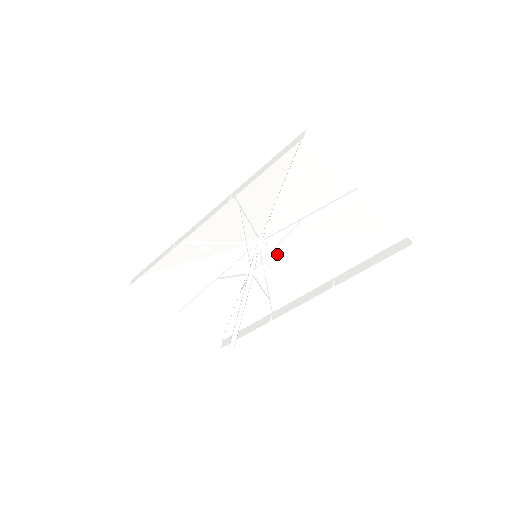
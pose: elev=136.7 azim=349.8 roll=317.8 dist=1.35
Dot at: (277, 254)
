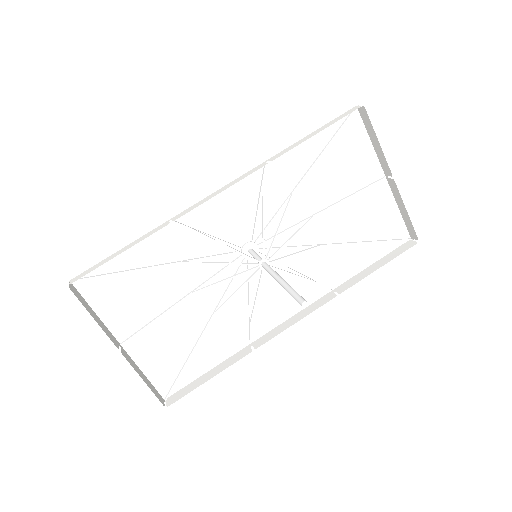
Dot at: (269, 264)
